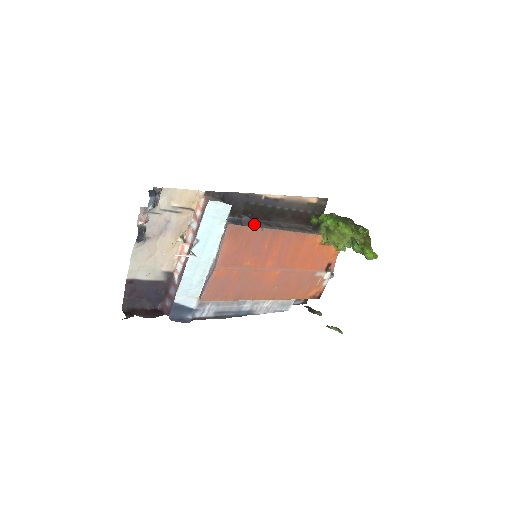
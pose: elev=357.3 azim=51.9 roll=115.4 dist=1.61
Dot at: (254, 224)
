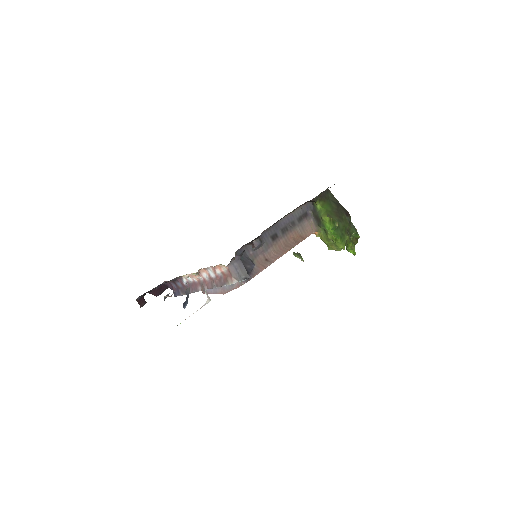
Dot at: (263, 251)
